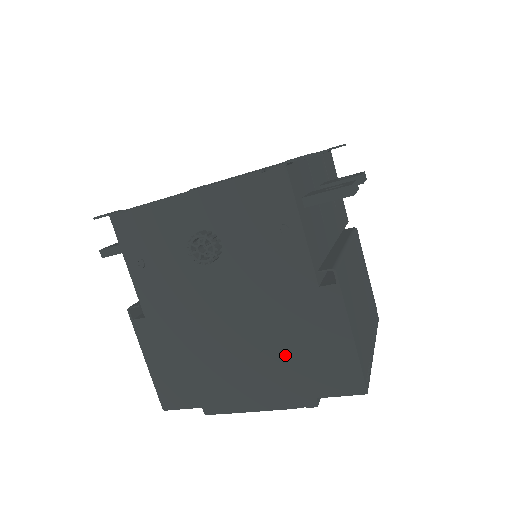
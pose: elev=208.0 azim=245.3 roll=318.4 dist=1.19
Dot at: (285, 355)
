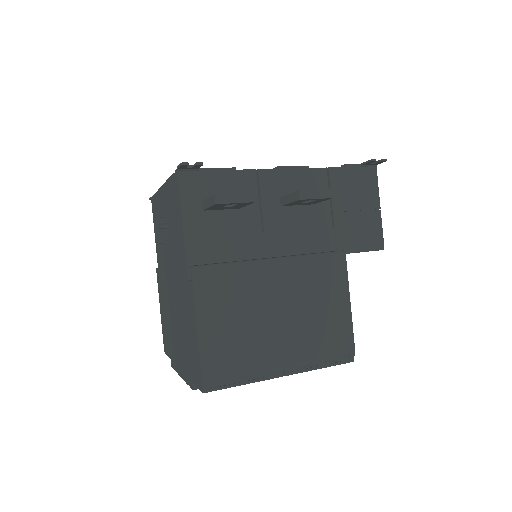
Dot at: (184, 334)
